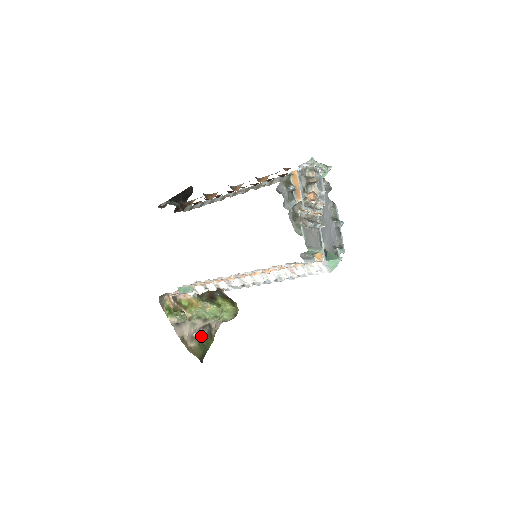
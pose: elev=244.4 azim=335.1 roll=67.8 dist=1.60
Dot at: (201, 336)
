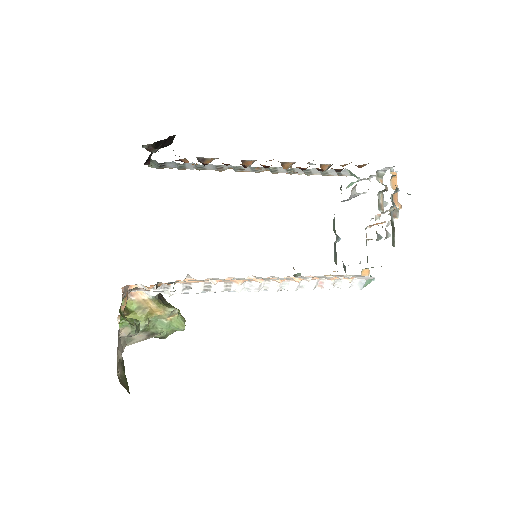
Dot at: occluded
